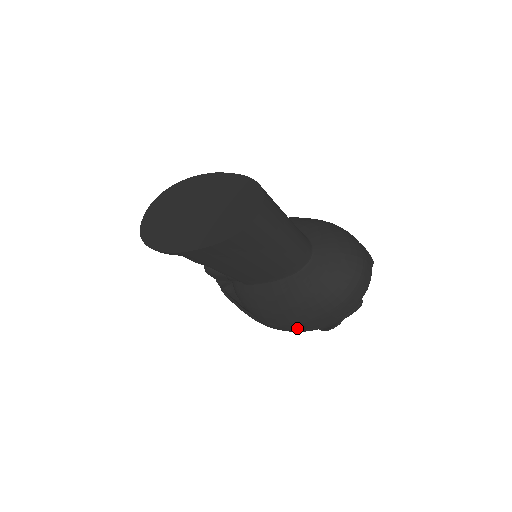
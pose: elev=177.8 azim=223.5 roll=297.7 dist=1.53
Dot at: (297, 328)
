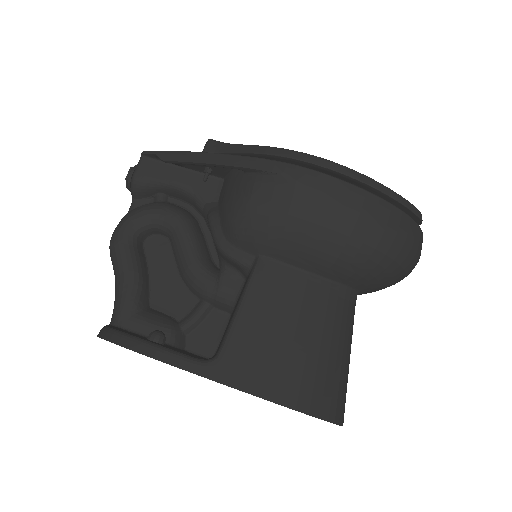
Dot at: occluded
